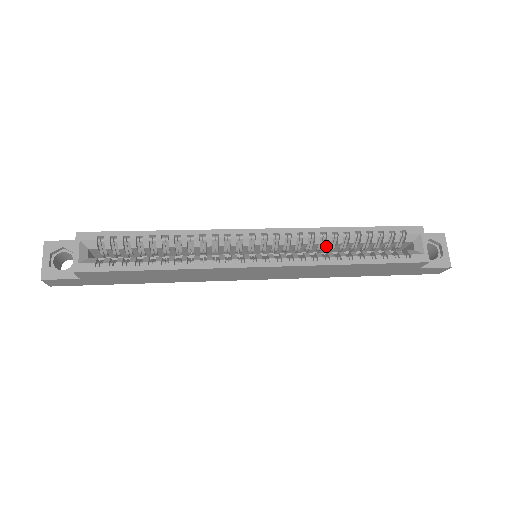
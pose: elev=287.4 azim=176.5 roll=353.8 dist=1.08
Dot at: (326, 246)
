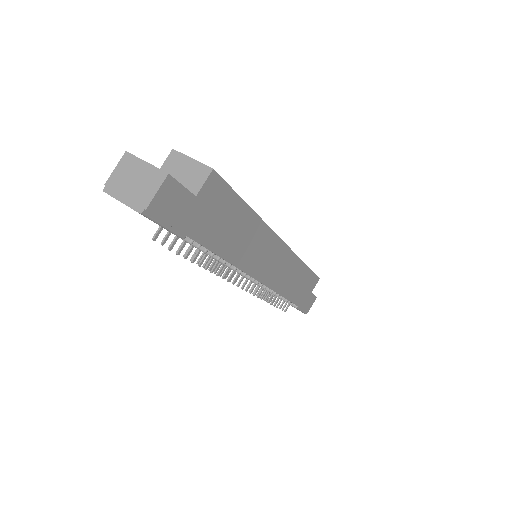
Dot at: occluded
